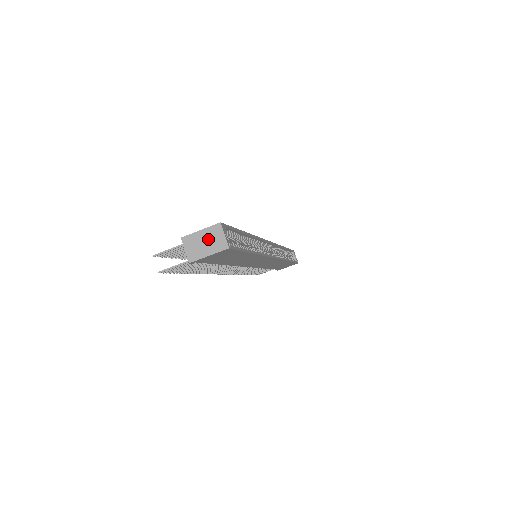
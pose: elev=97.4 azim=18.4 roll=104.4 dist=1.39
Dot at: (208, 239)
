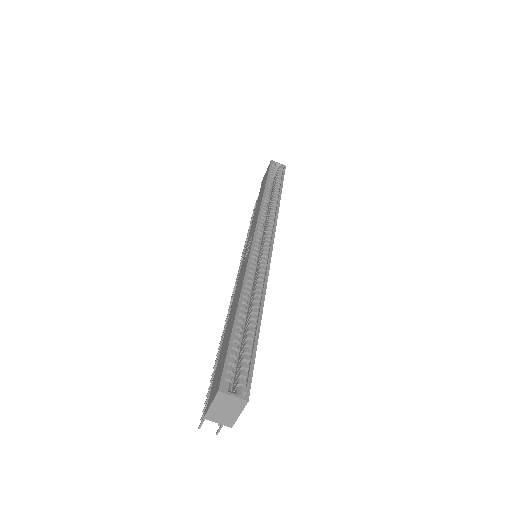
Dot at: (224, 407)
